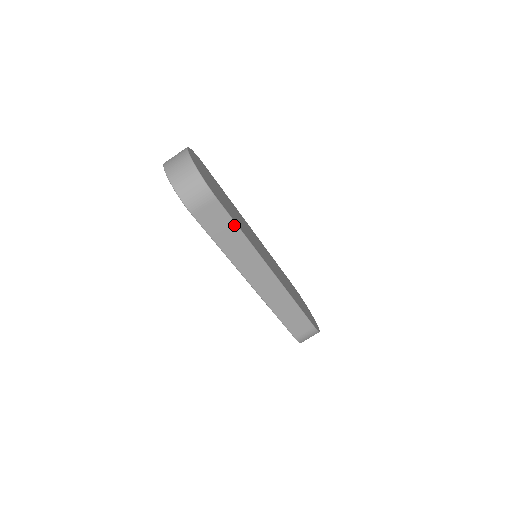
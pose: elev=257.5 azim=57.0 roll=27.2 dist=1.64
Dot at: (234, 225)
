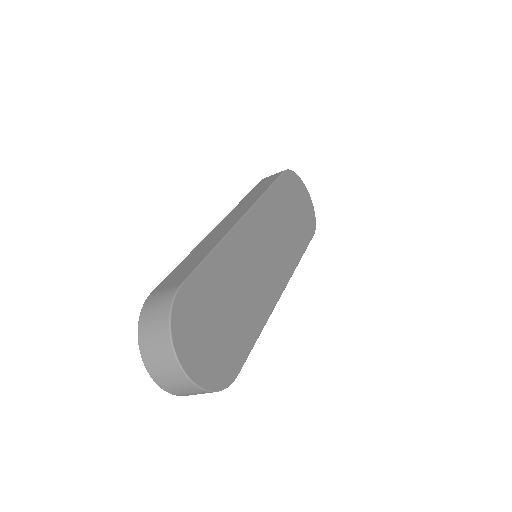
Dot at: (252, 345)
